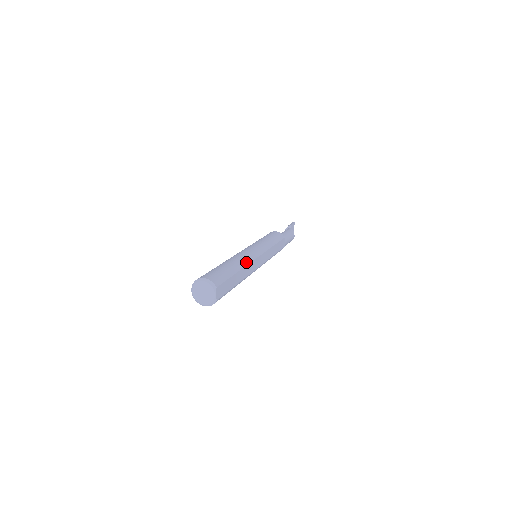
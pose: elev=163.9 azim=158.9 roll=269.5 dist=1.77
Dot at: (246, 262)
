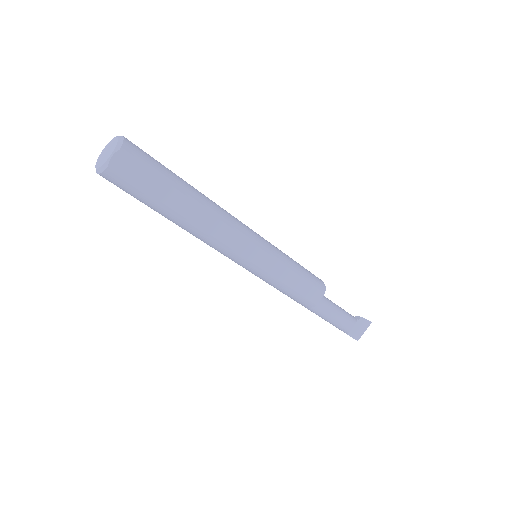
Dot at: (215, 211)
